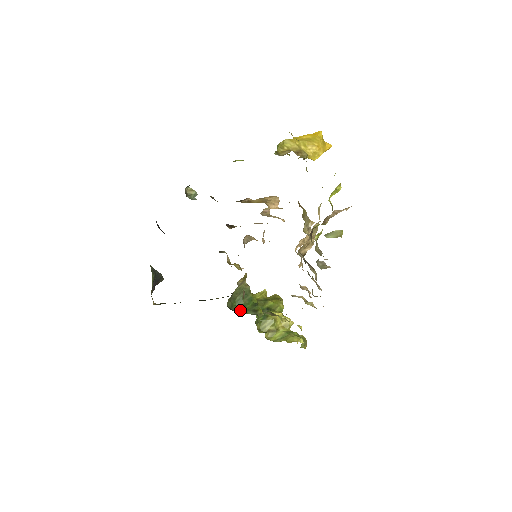
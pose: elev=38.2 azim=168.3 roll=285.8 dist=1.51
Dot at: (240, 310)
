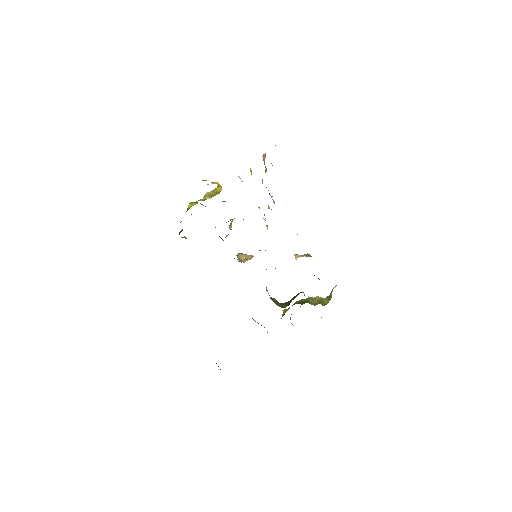
Dot at: occluded
